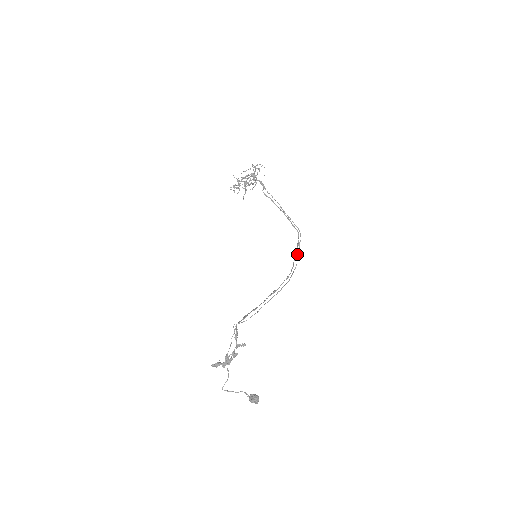
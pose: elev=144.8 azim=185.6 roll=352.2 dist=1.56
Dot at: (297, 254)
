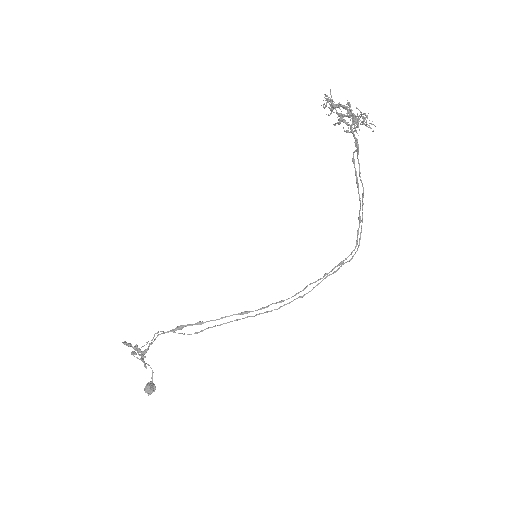
Dot at: occluded
